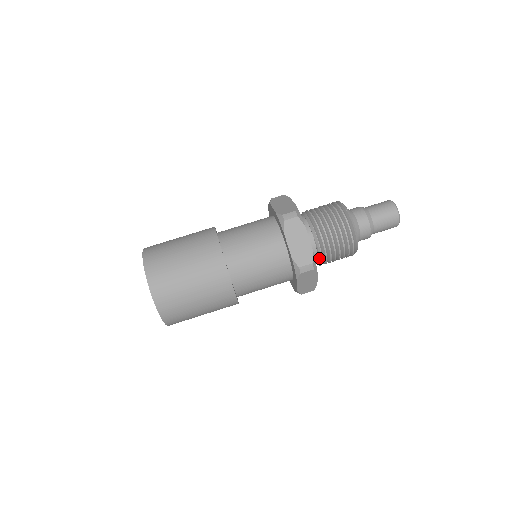
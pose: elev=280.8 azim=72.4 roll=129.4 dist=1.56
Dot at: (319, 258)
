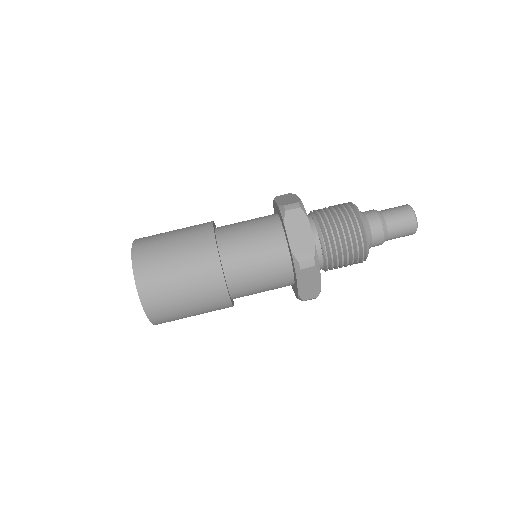
Dot at: (324, 259)
